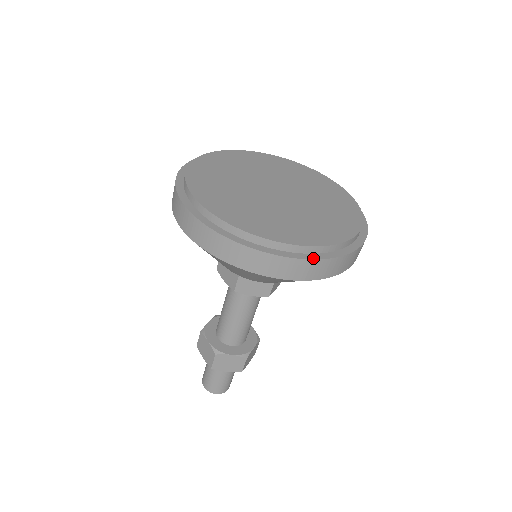
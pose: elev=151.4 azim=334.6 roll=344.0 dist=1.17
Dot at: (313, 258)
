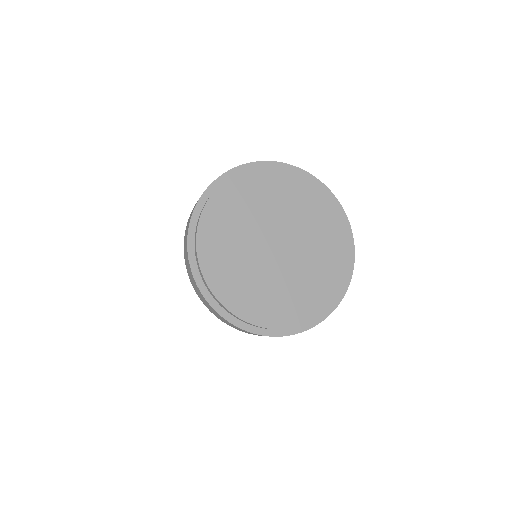
Dot at: (242, 327)
